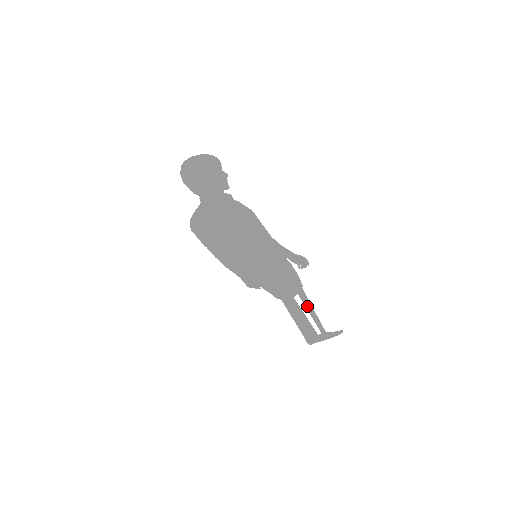
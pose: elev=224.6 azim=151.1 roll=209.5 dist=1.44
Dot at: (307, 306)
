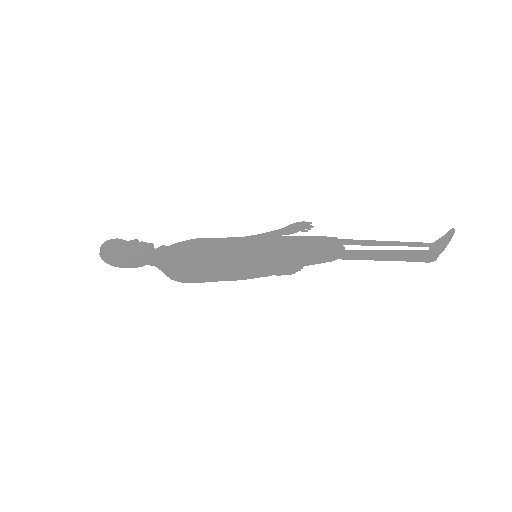
Dot at: (372, 244)
